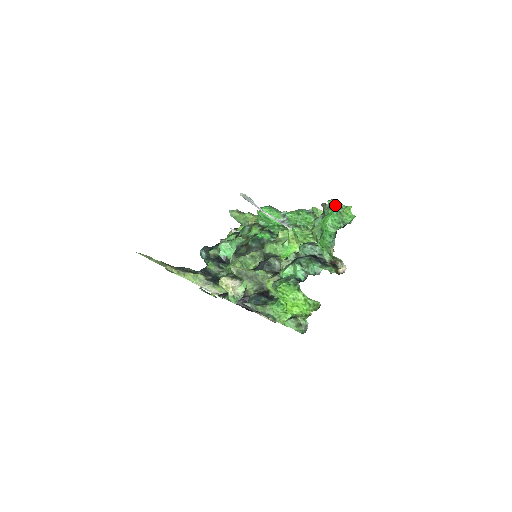
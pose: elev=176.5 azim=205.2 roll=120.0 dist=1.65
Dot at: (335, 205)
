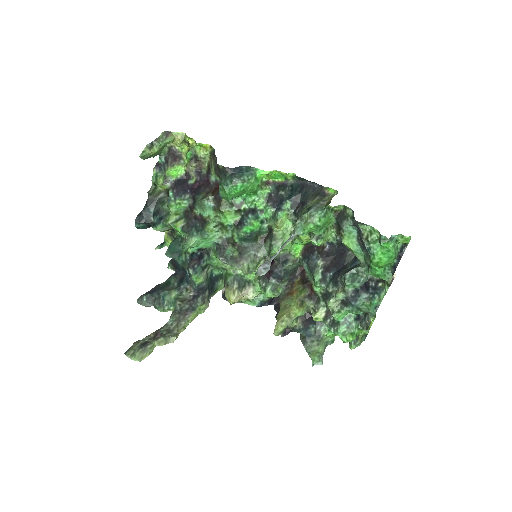
Dot at: (391, 245)
